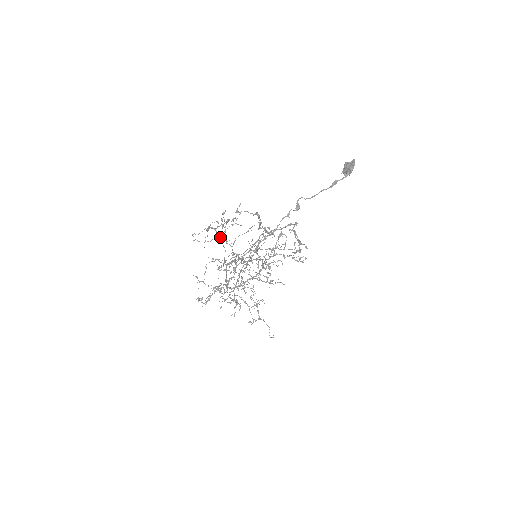
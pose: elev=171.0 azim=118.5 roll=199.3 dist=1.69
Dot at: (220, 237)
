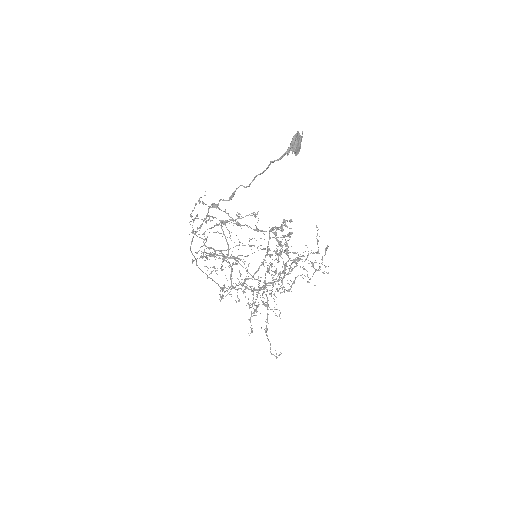
Dot at: (223, 231)
